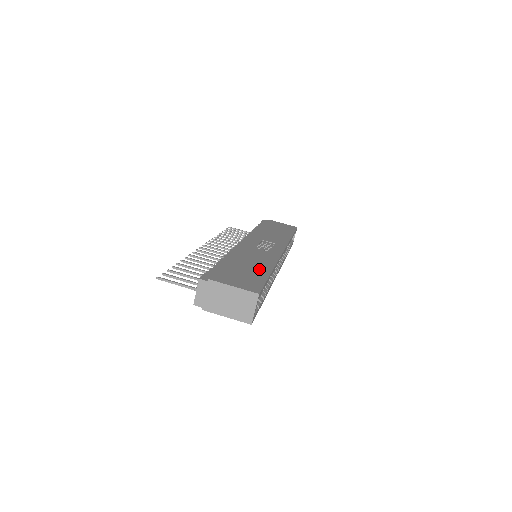
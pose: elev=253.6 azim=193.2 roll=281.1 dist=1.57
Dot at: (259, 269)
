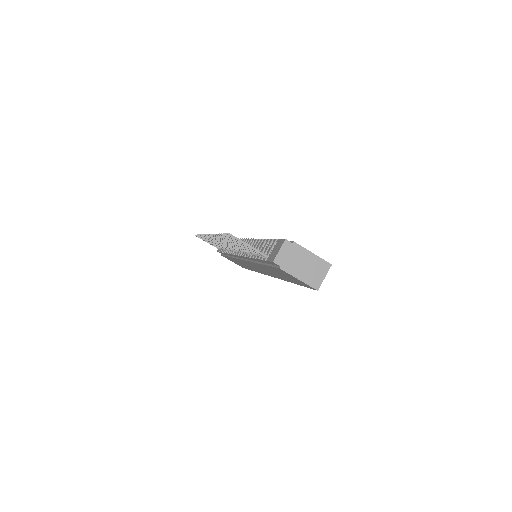
Dot at: occluded
